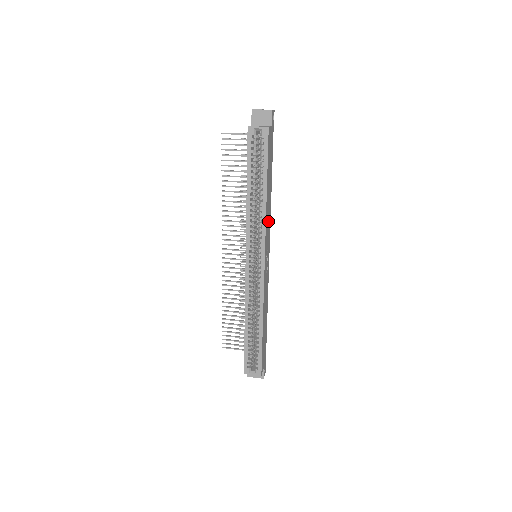
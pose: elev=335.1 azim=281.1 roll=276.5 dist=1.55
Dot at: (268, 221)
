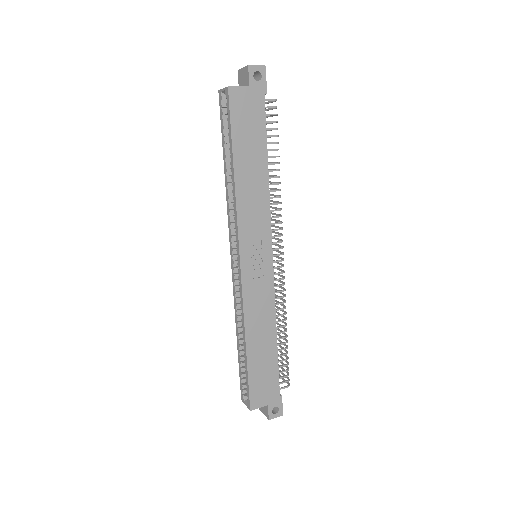
Dot at: (255, 211)
